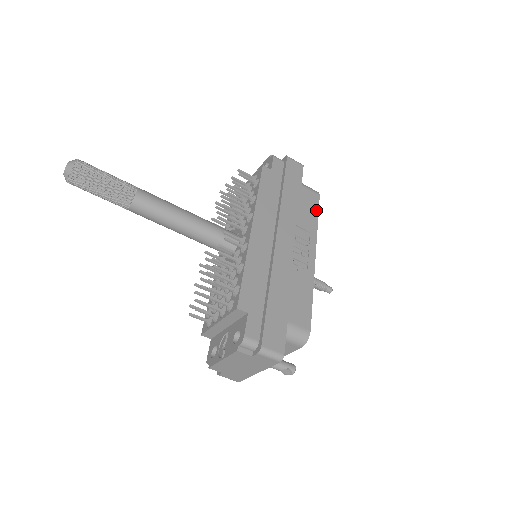
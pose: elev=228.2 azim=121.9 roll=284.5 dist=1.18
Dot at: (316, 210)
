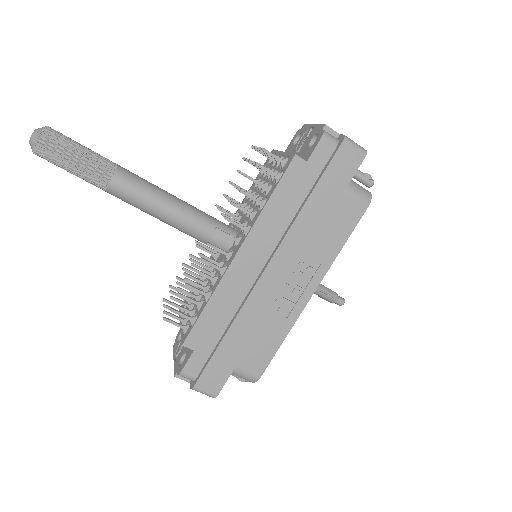
Dot at: (349, 230)
